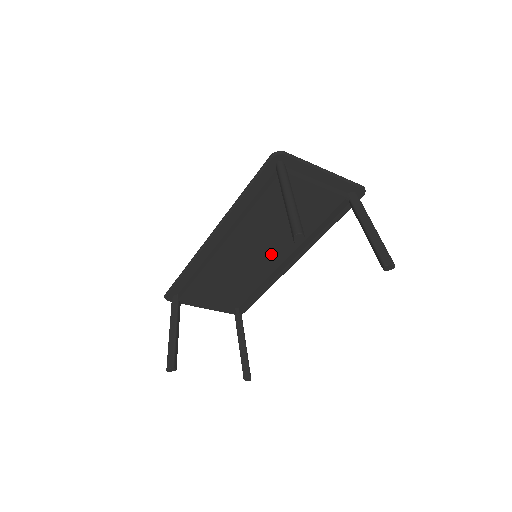
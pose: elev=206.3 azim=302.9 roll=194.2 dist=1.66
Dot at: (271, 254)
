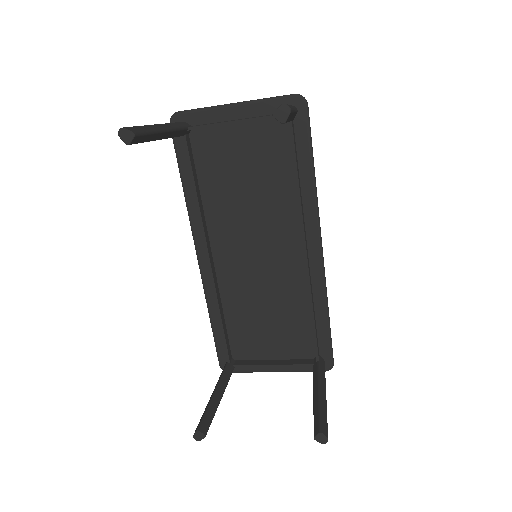
Dot at: (280, 249)
